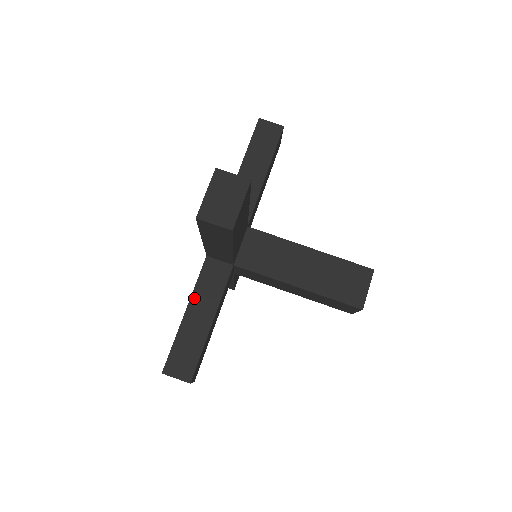
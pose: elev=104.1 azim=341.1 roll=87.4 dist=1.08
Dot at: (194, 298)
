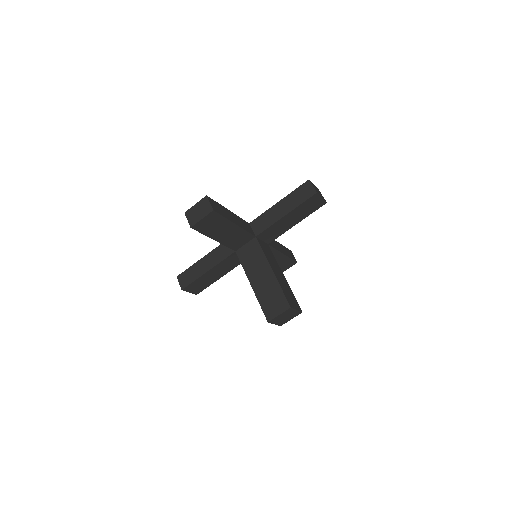
Dot at: (210, 254)
